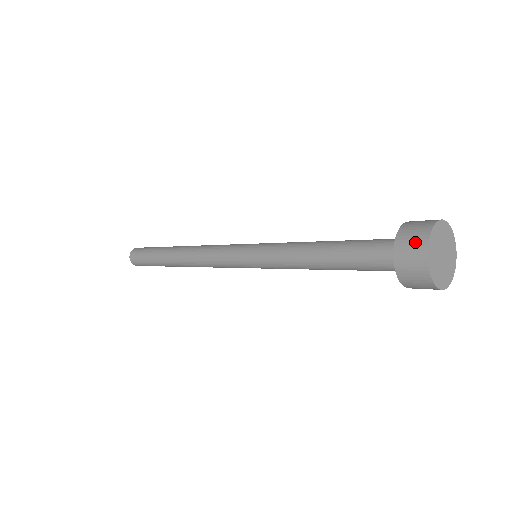
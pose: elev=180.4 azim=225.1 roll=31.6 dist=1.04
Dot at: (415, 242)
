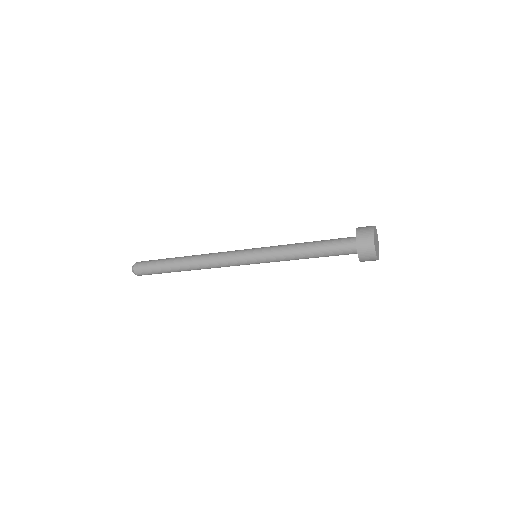
Dot at: (368, 226)
